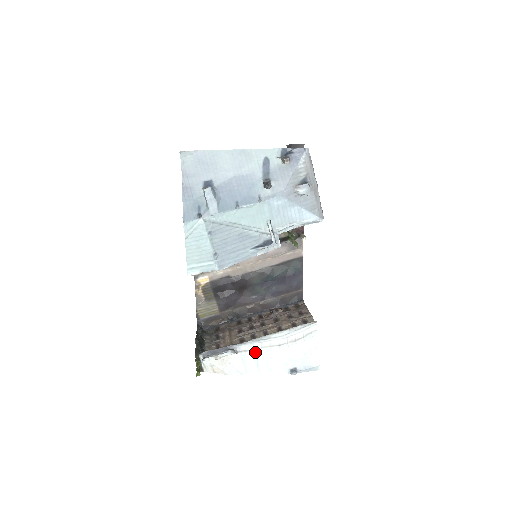
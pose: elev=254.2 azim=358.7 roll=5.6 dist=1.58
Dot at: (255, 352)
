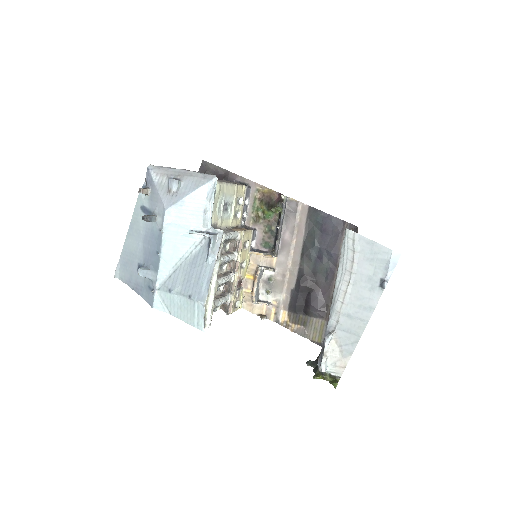
Dot at: (343, 313)
